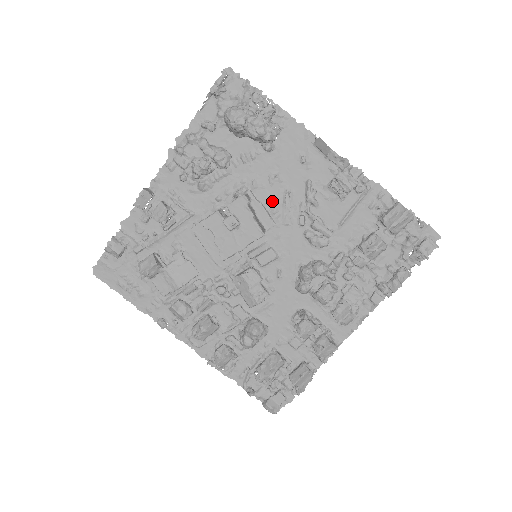
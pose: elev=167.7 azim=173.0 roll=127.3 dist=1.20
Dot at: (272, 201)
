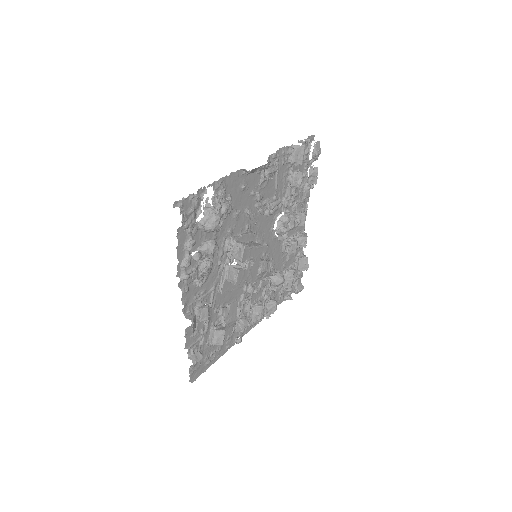
Dot at: (243, 225)
